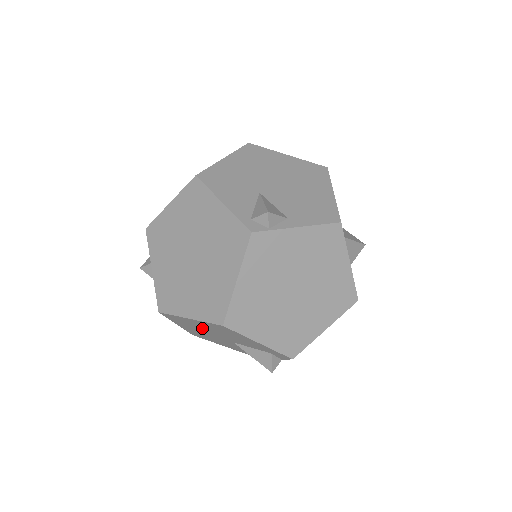
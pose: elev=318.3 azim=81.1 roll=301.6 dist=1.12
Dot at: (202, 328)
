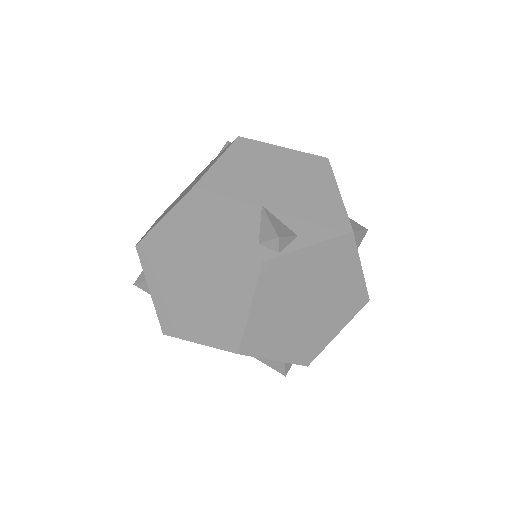
Dot at: occluded
